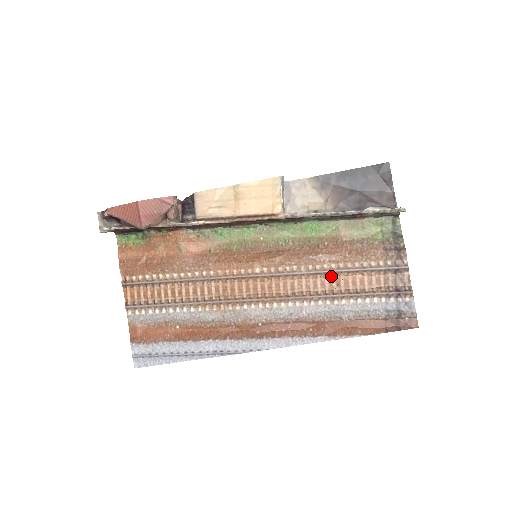
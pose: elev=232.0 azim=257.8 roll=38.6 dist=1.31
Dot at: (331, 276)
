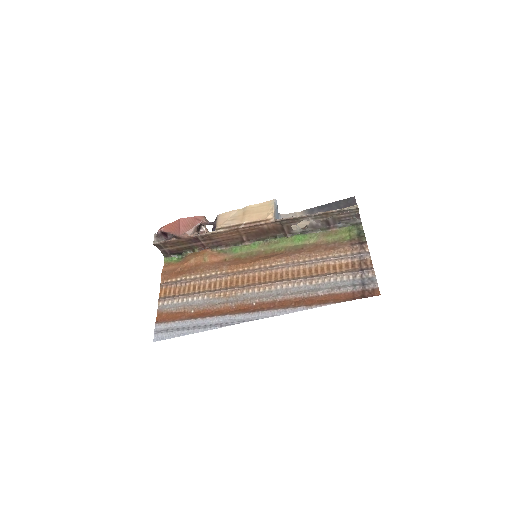
Dot at: (311, 266)
